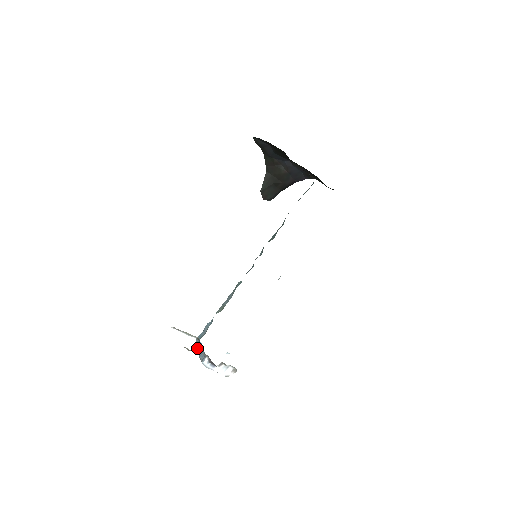
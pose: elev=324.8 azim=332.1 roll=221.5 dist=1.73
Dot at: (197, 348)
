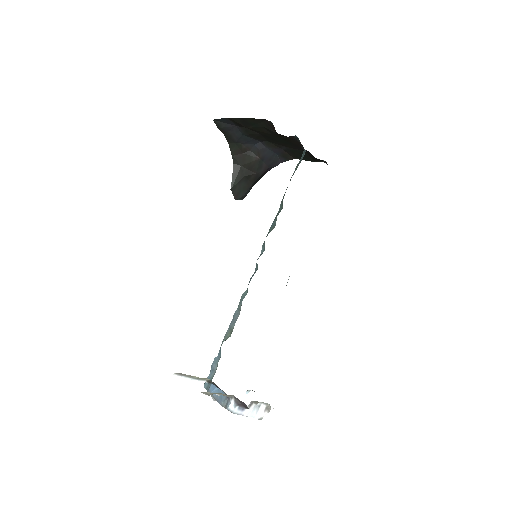
Dot at: occluded
